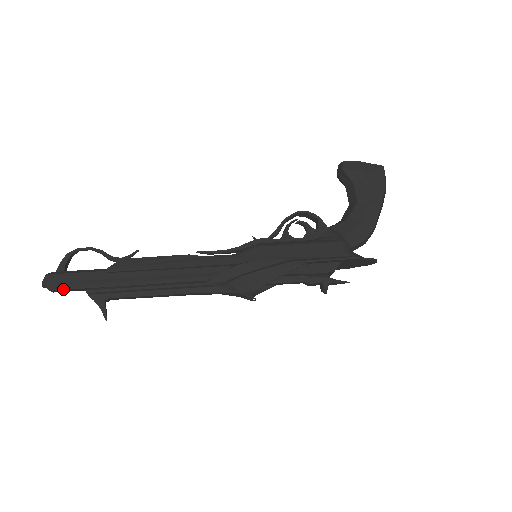
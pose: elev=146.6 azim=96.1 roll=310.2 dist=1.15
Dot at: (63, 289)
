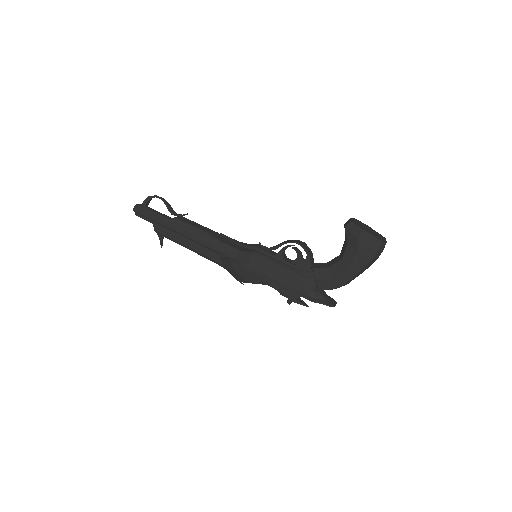
Dot at: (143, 218)
